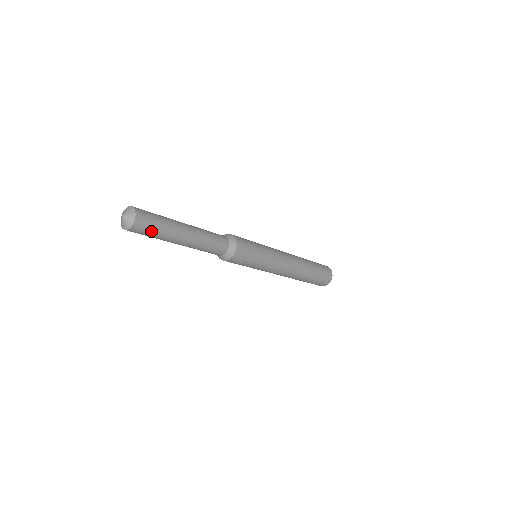
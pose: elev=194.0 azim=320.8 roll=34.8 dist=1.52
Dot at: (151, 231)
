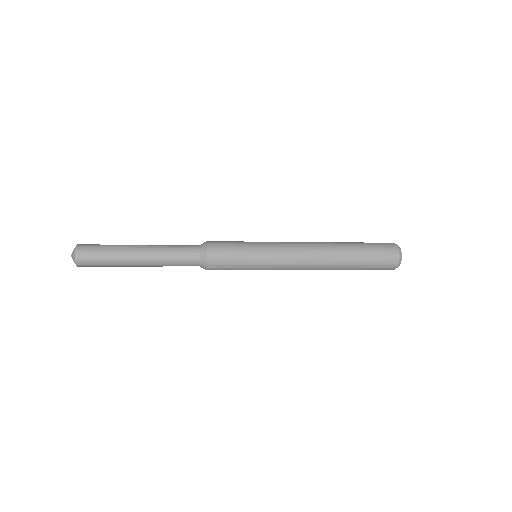
Dot at: (99, 266)
